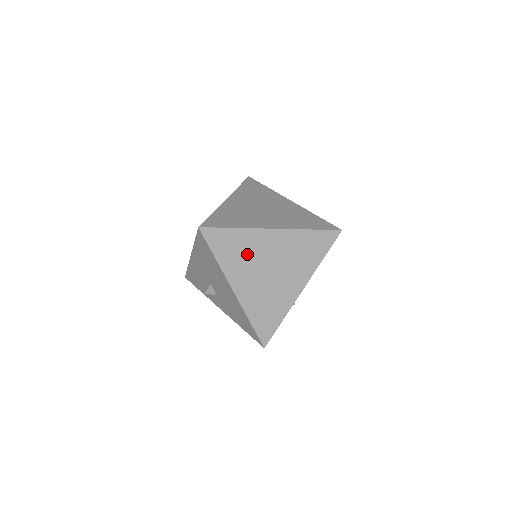
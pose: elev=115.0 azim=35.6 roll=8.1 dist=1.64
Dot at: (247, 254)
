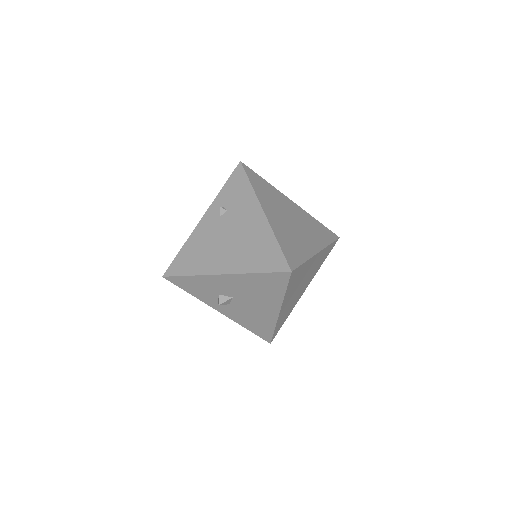
Dot at: (299, 279)
